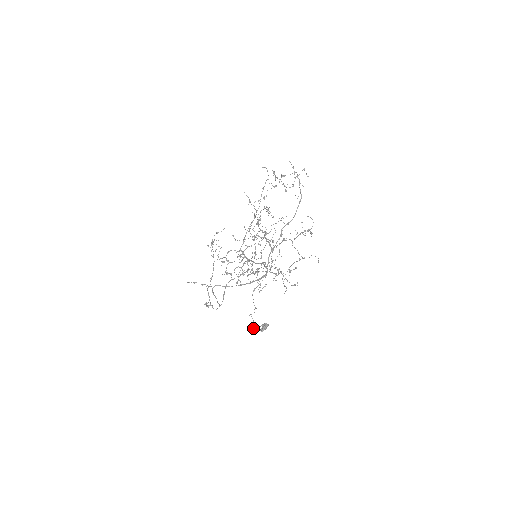
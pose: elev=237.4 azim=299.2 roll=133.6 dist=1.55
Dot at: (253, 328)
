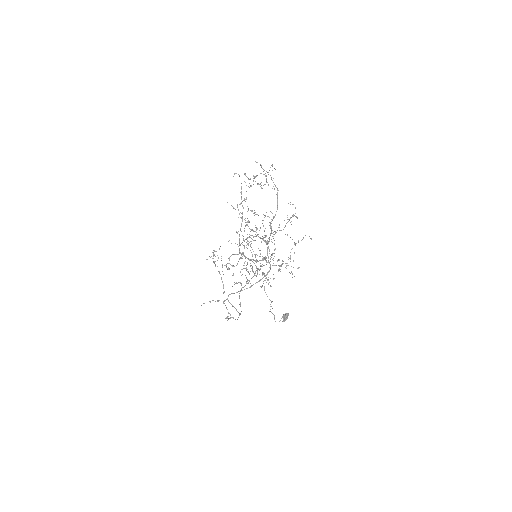
Dot at: occluded
